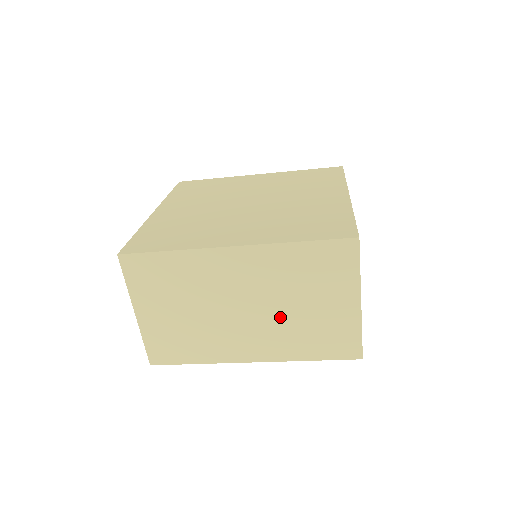
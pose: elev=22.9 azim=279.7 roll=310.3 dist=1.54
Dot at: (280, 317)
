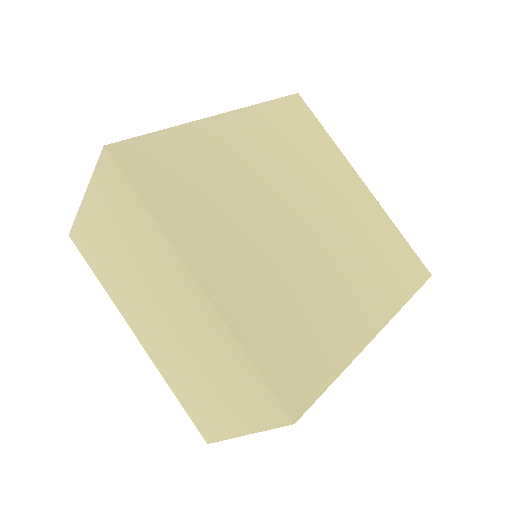
Dot at: occluded
